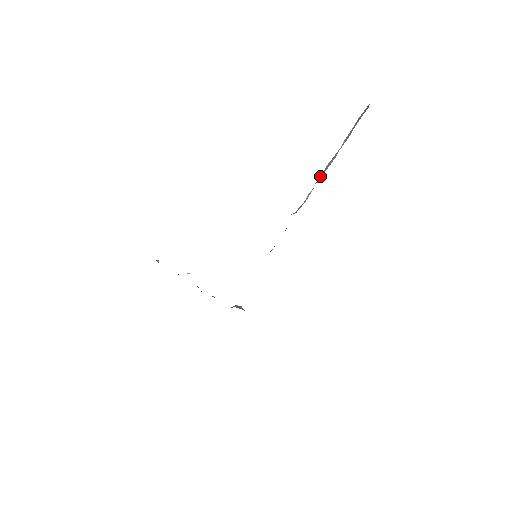
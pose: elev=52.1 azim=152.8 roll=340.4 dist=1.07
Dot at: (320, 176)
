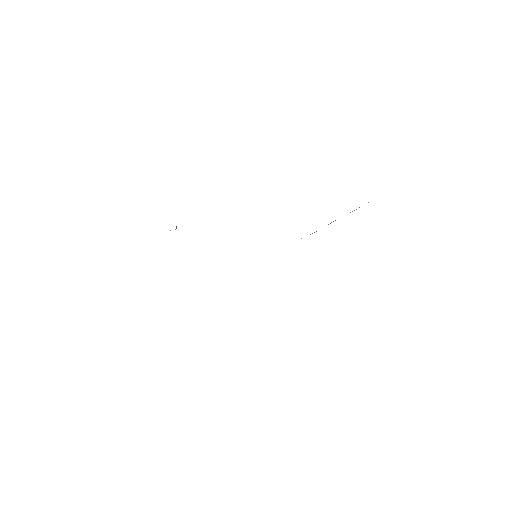
Dot at: occluded
